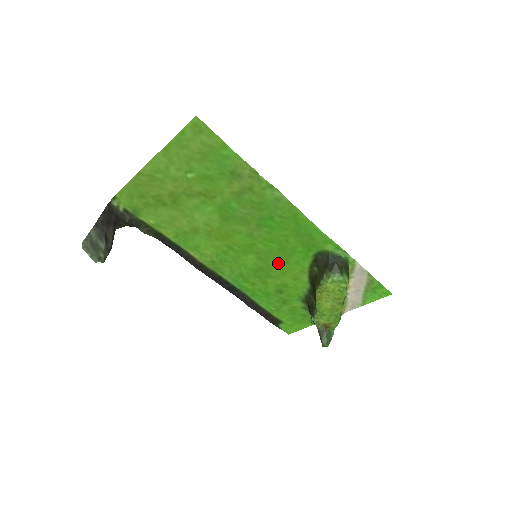
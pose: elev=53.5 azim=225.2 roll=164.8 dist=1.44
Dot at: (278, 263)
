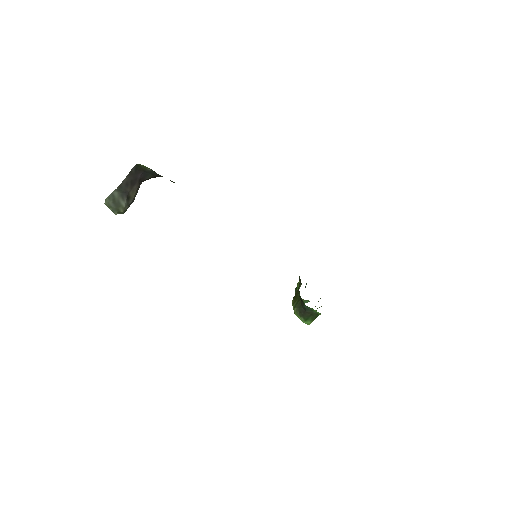
Dot at: occluded
